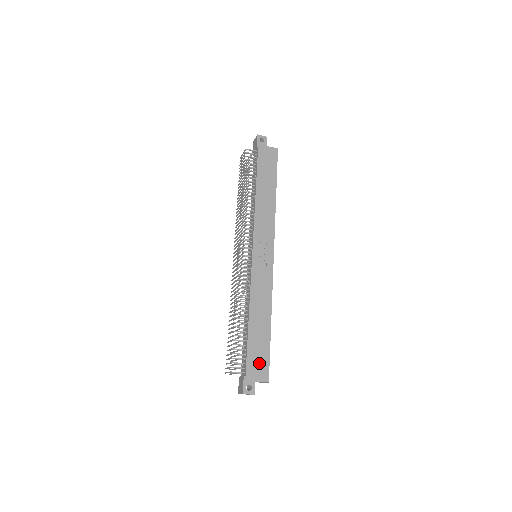
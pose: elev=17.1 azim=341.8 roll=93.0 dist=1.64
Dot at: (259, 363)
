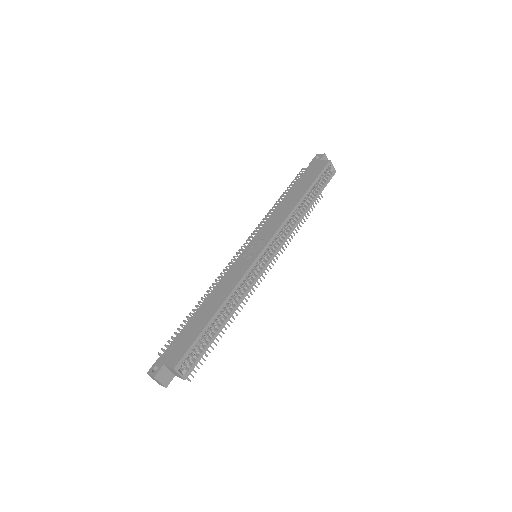
Dot at: (180, 347)
